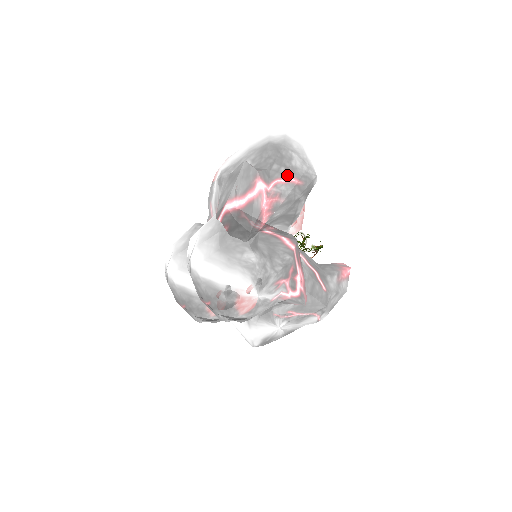
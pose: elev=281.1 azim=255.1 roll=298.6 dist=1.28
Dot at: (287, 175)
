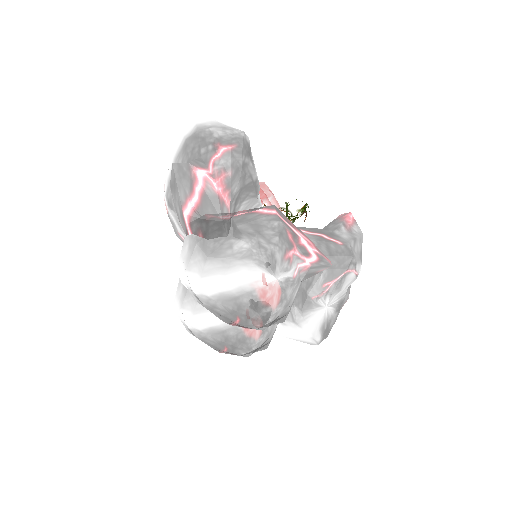
Dot at: (217, 148)
